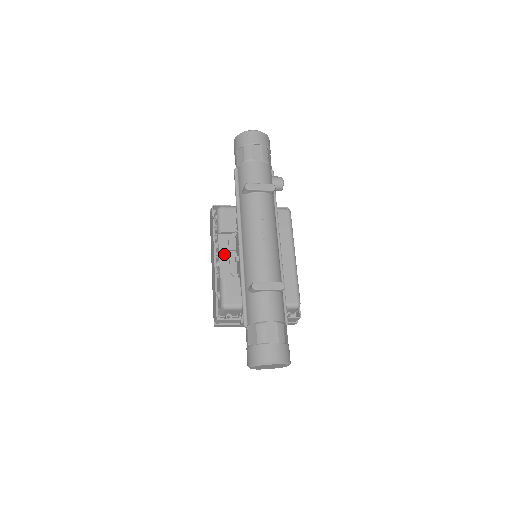
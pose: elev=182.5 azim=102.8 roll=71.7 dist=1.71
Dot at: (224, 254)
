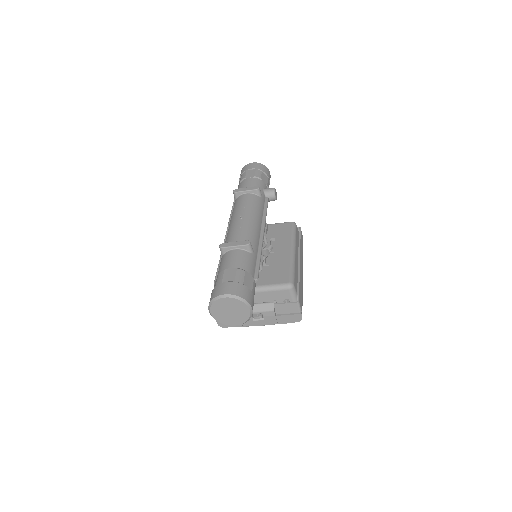
Dot at: occluded
